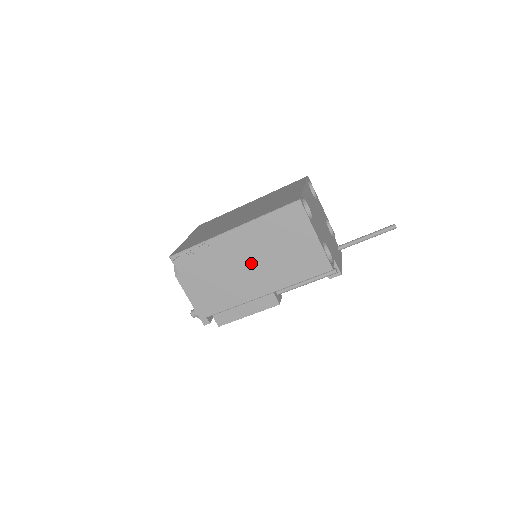
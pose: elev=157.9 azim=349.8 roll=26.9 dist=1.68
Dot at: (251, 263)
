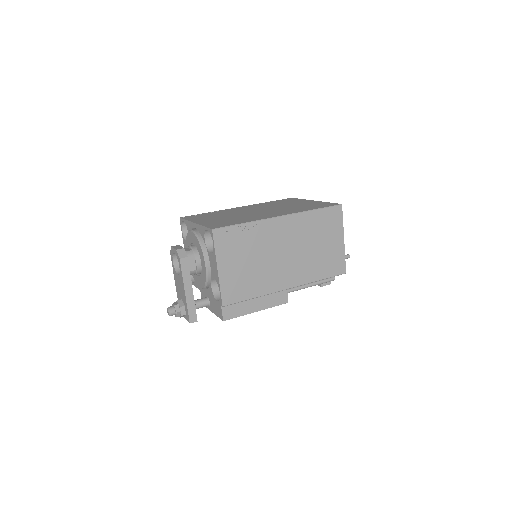
Dot at: (287, 253)
